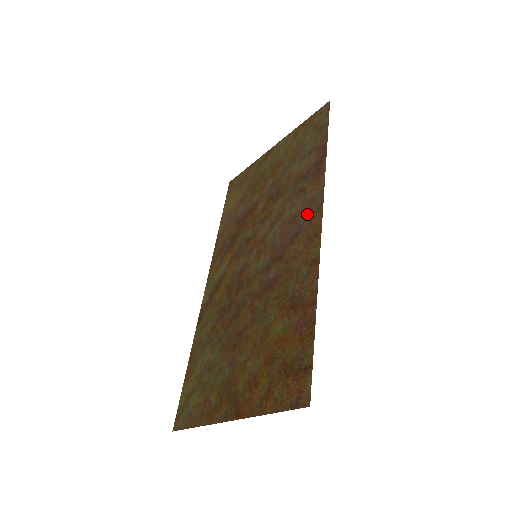
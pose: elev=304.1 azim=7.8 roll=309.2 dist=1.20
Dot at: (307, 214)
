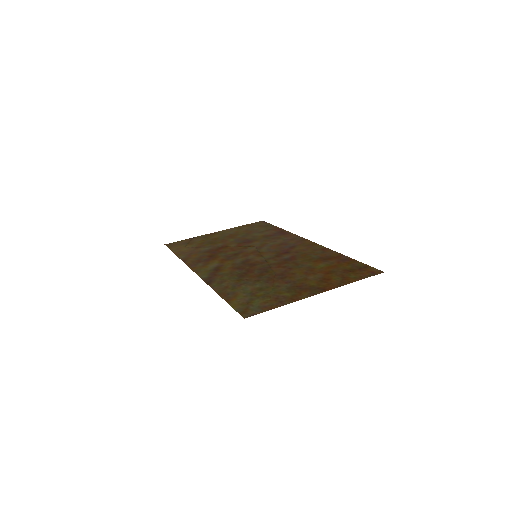
Dot at: (294, 241)
